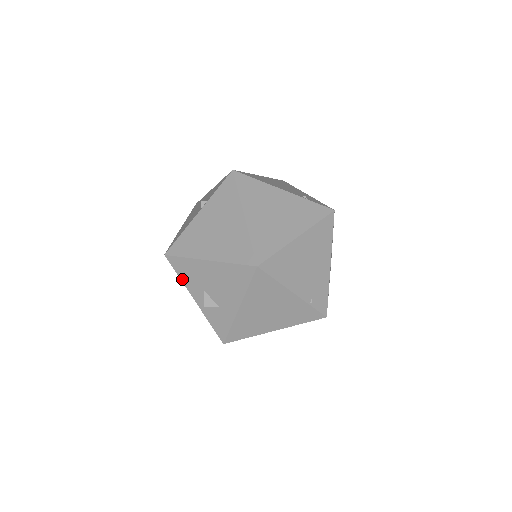
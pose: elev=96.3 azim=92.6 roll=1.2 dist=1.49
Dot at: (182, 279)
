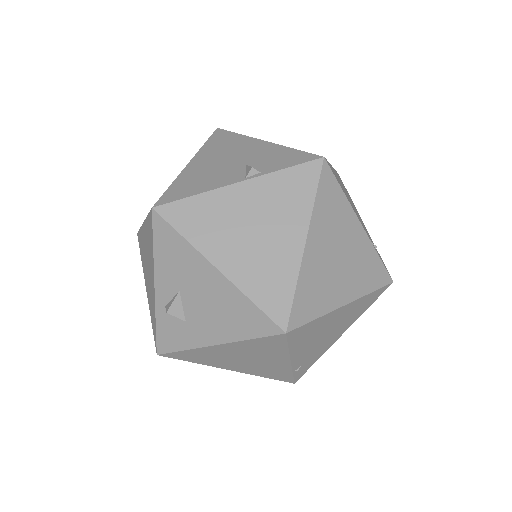
Dot at: (156, 254)
